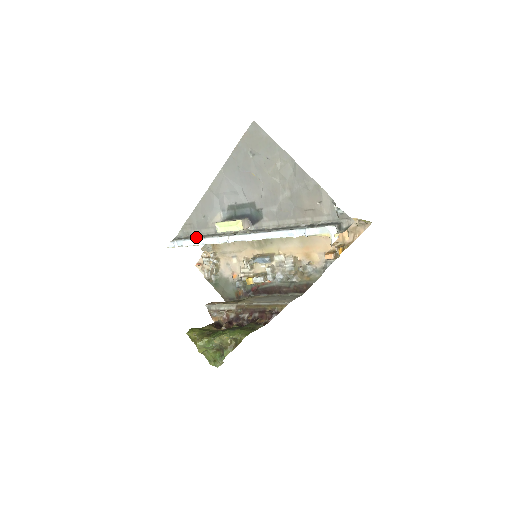
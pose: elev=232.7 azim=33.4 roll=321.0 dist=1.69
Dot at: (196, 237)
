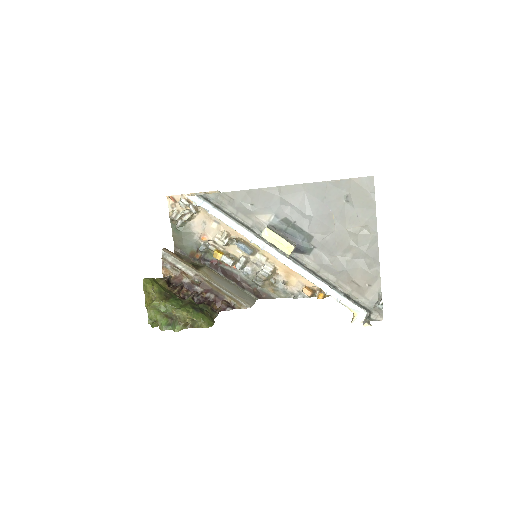
Dot at: (229, 215)
